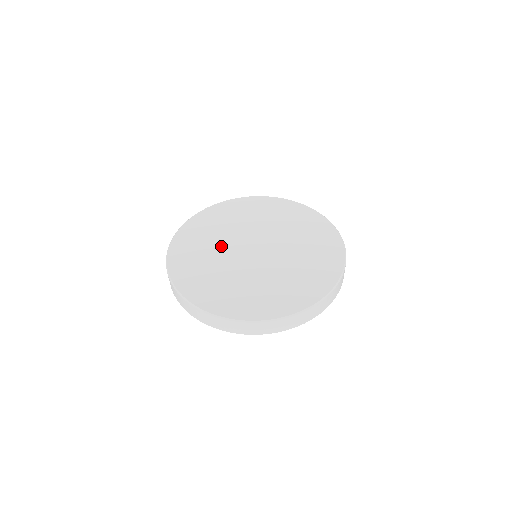
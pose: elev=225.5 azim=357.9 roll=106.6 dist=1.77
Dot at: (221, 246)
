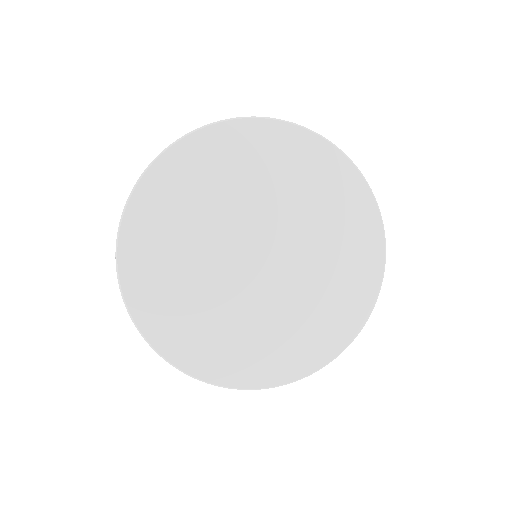
Dot at: (210, 232)
